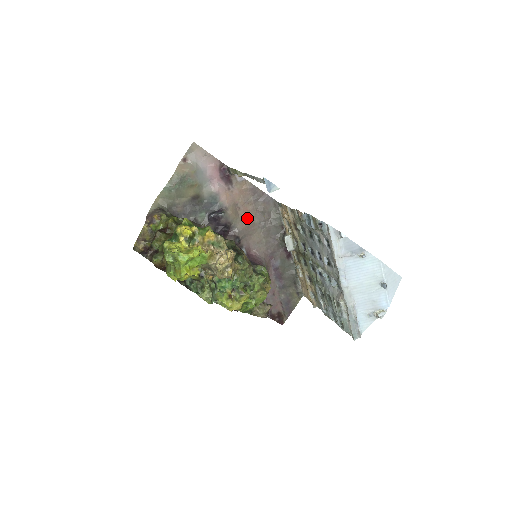
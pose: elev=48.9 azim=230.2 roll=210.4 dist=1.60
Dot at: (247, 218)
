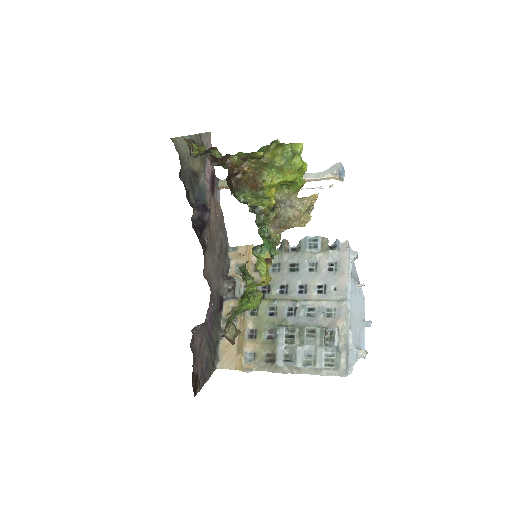
Dot at: (212, 237)
